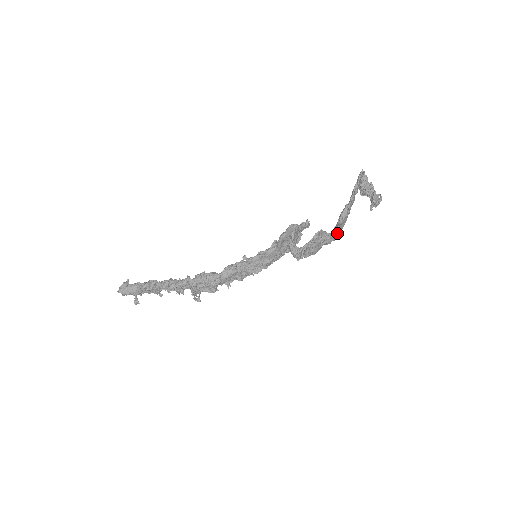
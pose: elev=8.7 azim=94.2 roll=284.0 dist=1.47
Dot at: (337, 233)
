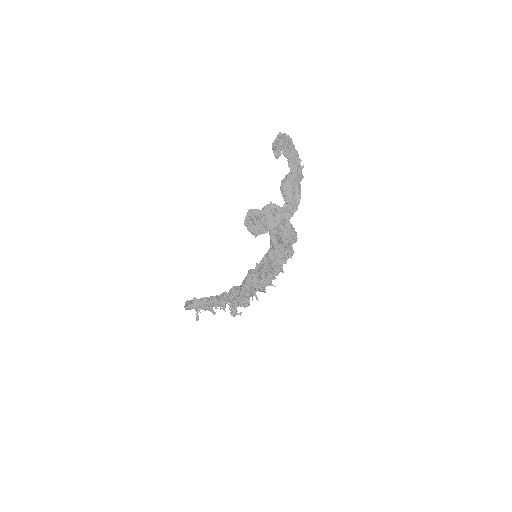
Dot at: (293, 207)
